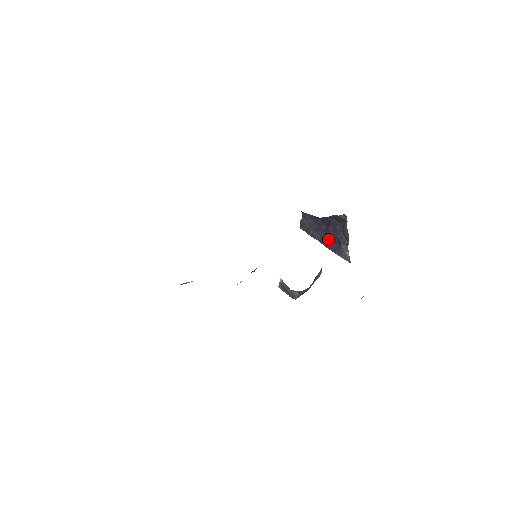
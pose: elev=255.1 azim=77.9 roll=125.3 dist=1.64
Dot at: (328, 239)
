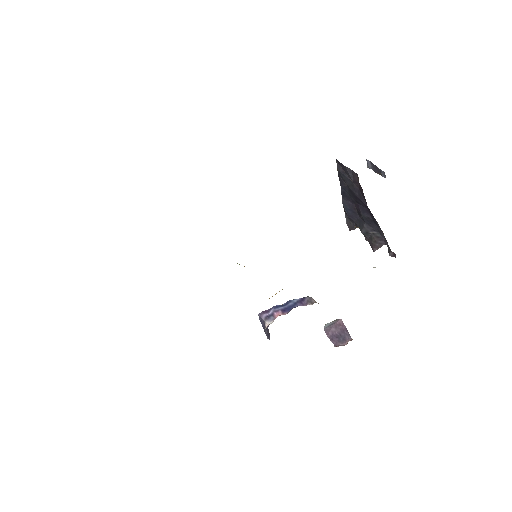
Dot at: (353, 204)
